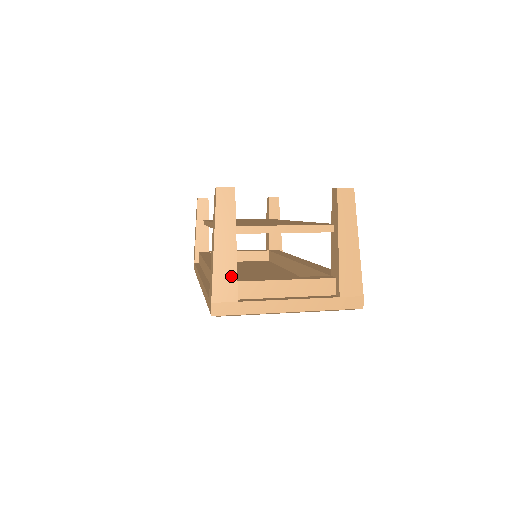
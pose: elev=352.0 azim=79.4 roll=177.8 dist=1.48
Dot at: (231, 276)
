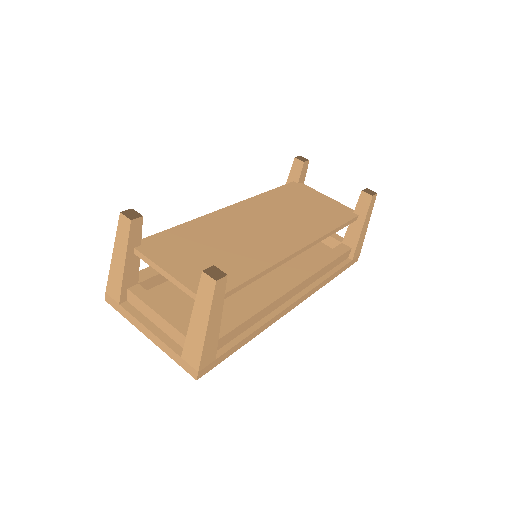
Dot at: (118, 284)
